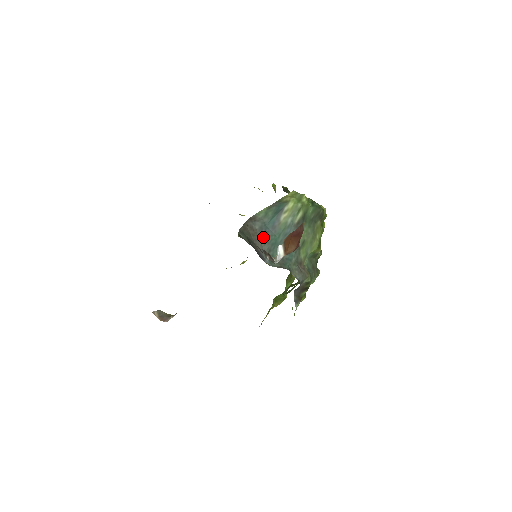
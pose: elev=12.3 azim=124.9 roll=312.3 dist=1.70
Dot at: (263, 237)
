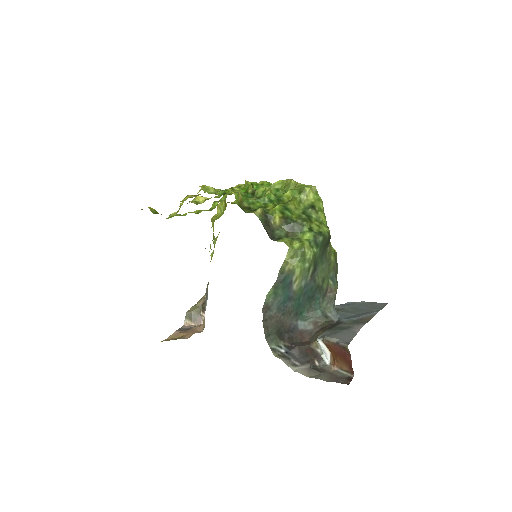
Dot at: (285, 313)
